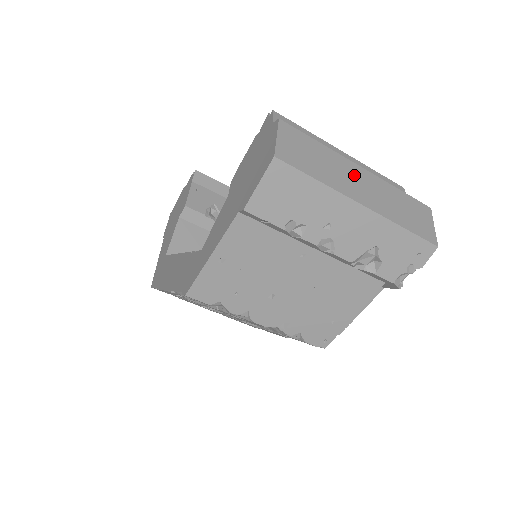
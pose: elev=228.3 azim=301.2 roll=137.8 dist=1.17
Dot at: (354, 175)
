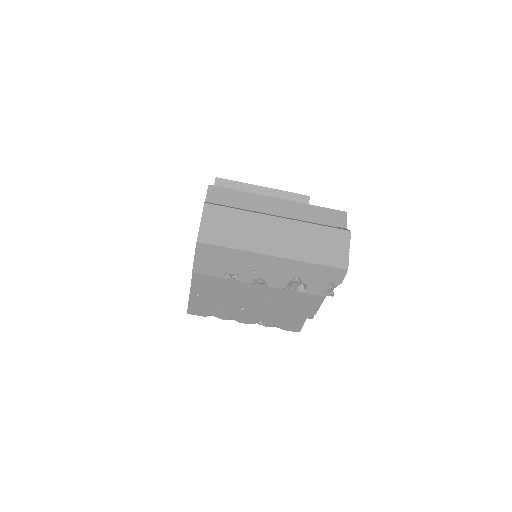
Dot at: (270, 229)
